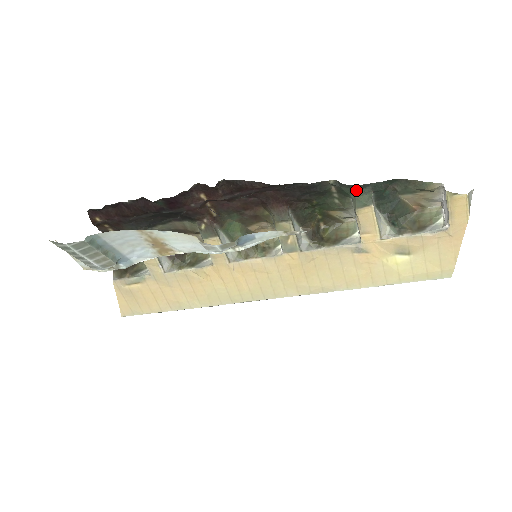
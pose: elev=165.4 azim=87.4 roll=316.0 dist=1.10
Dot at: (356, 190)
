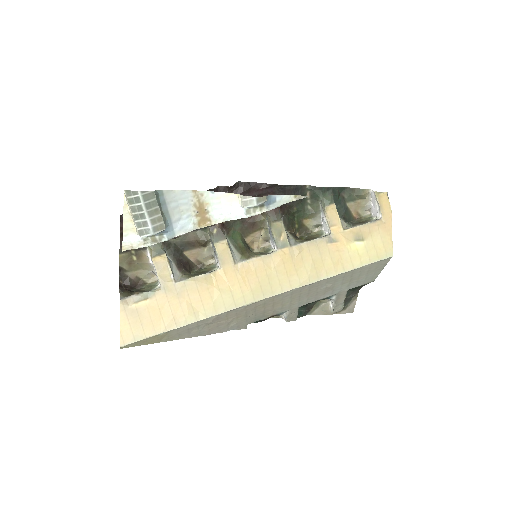
Dot at: (323, 192)
